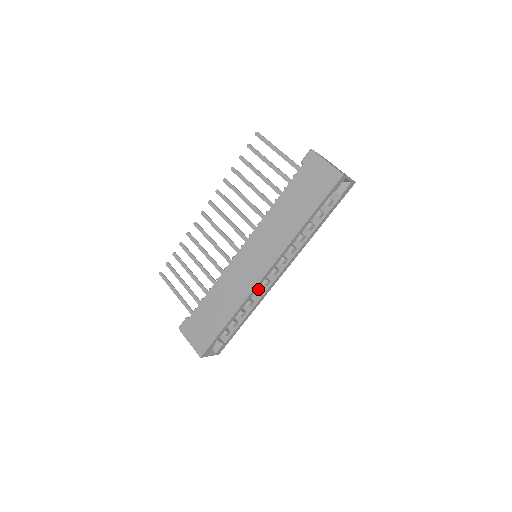
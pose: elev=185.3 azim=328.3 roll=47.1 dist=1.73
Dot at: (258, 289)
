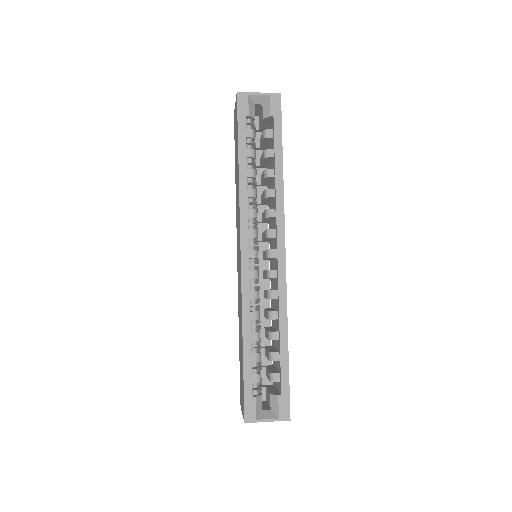
Dot at: (271, 290)
